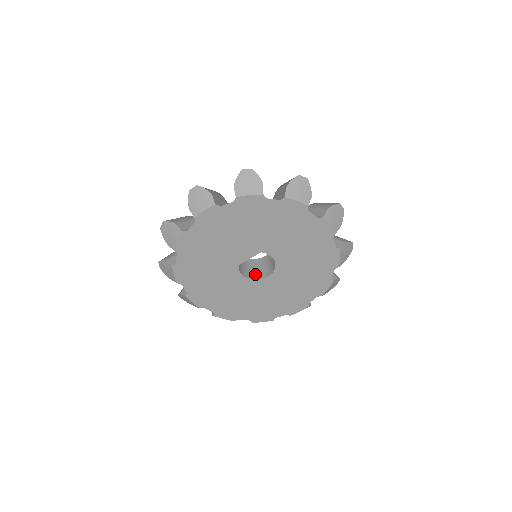
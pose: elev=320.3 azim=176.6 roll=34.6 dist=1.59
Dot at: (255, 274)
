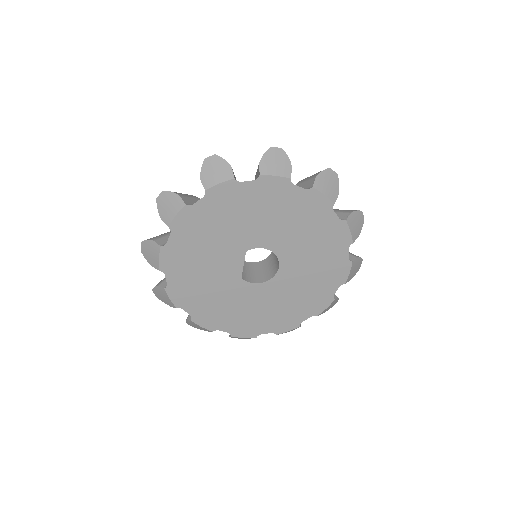
Dot at: (270, 272)
